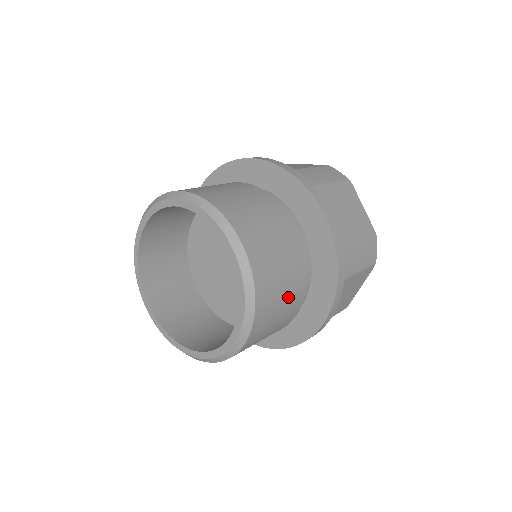
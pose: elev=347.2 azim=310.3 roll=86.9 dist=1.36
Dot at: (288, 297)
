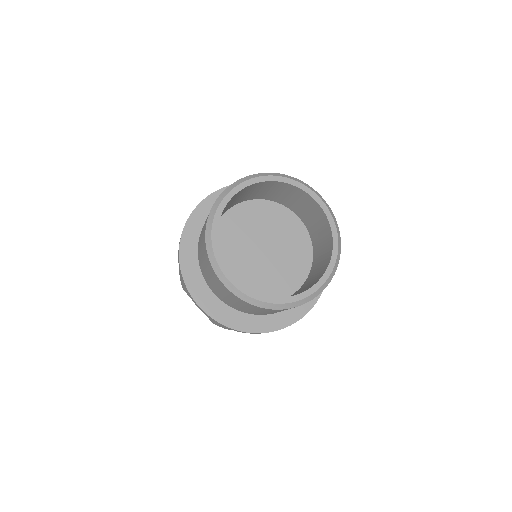
Dot at: occluded
